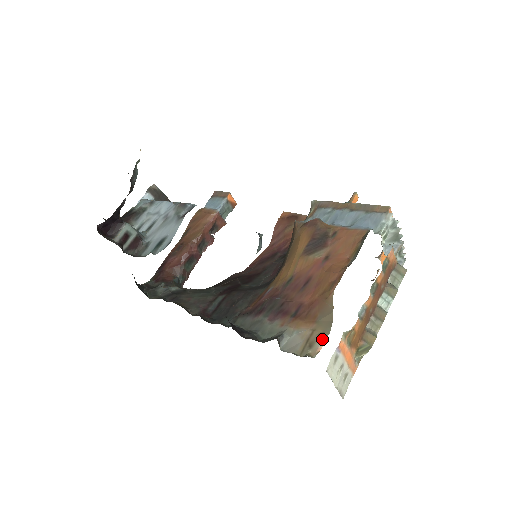
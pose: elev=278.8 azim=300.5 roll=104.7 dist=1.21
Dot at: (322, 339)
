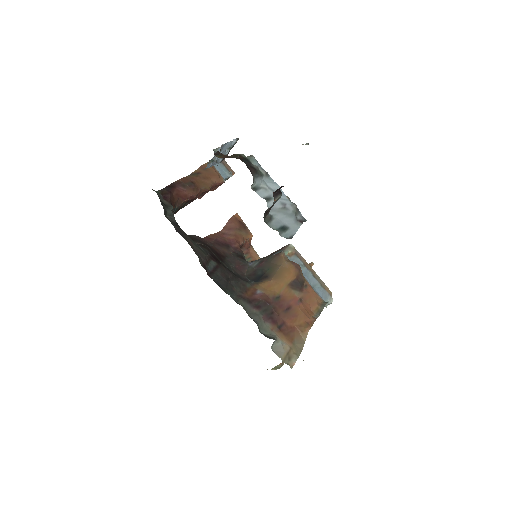
Dot at: (296, 358)
